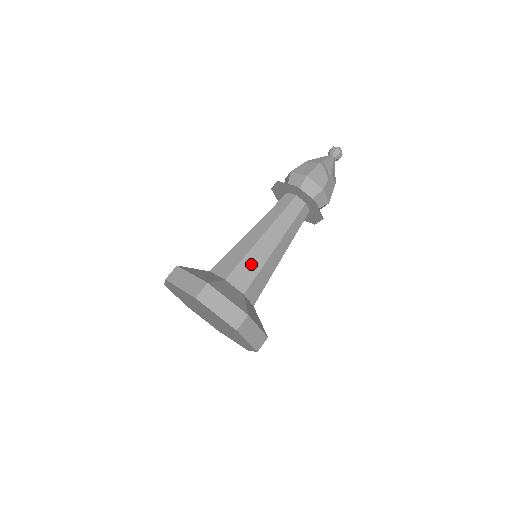
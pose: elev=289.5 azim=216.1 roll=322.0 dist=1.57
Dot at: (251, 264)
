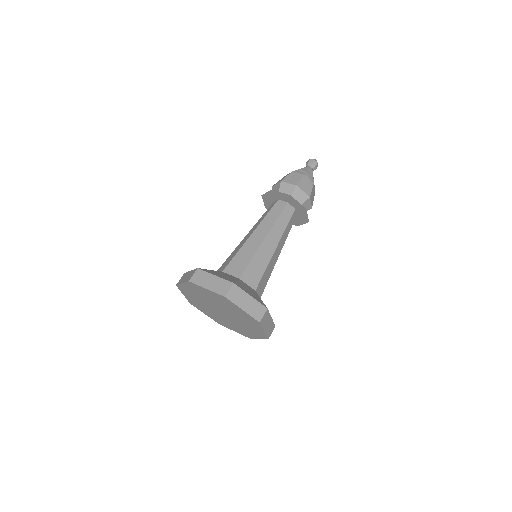
Dot at: (258, 264)
